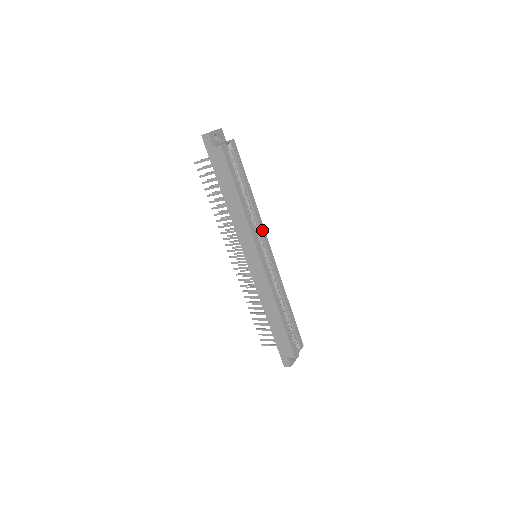
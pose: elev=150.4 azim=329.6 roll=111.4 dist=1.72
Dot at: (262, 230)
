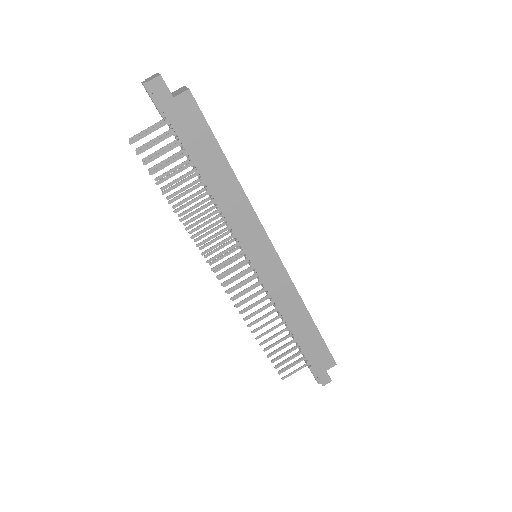
Dot at: occluded
